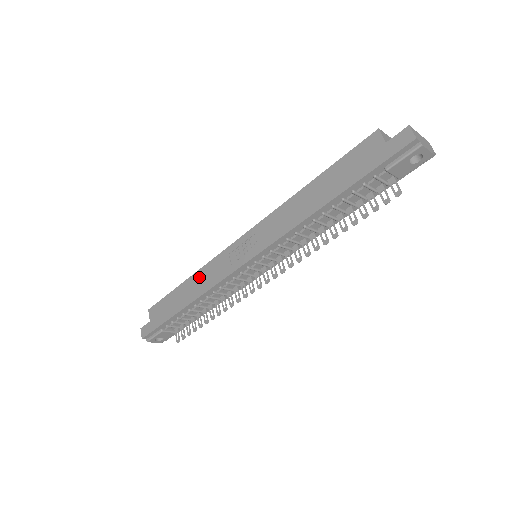
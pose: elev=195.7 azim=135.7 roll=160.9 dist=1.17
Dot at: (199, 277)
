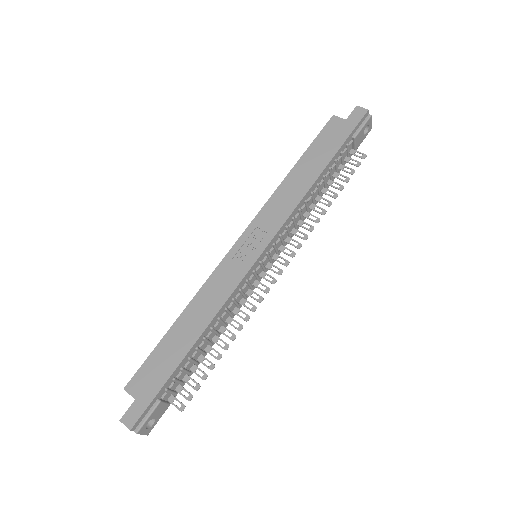
Dot at: (200, 302)
